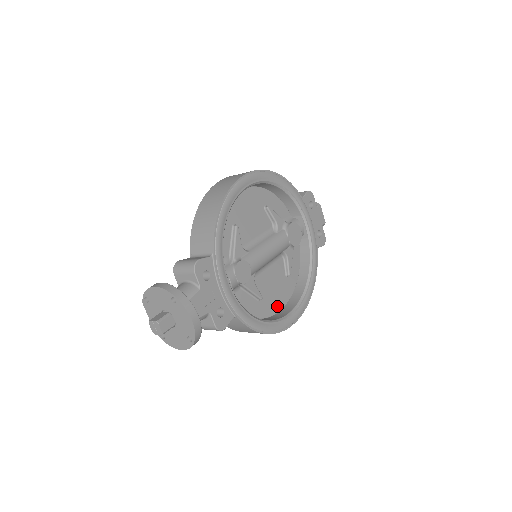
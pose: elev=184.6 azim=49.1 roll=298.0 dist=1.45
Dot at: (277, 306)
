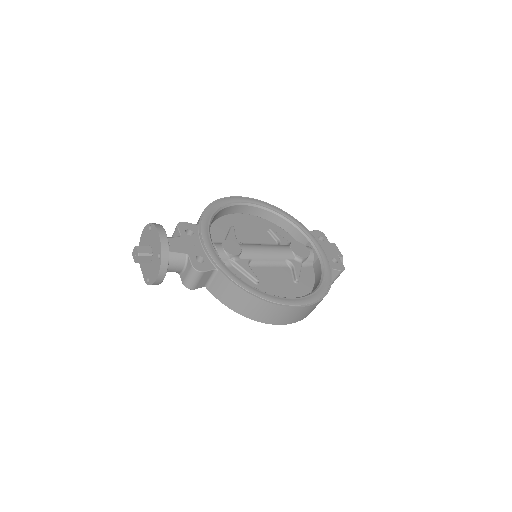
Dot at: occluded
